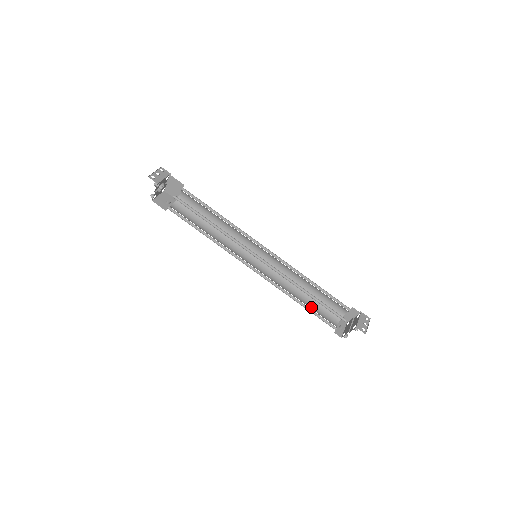
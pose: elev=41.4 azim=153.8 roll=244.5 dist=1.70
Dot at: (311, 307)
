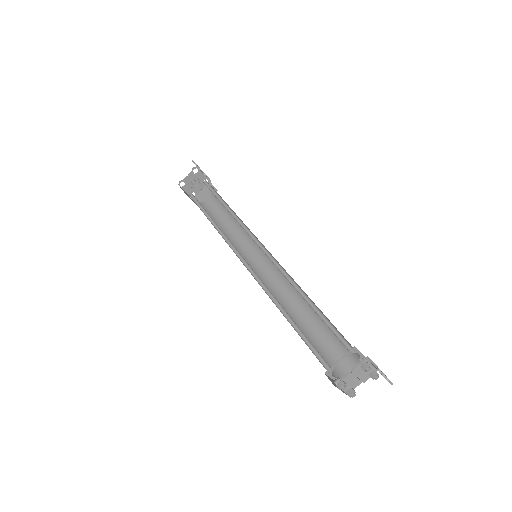
Dot at: occluded
